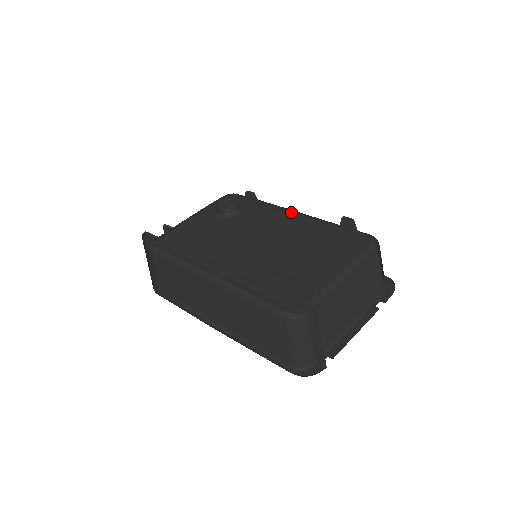
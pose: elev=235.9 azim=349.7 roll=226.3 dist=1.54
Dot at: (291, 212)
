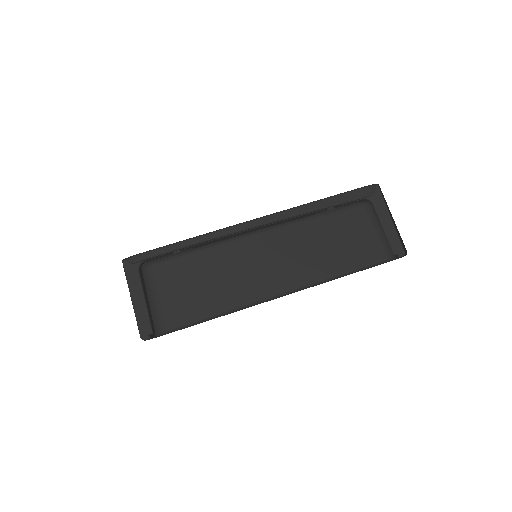
Dot at: occluded
